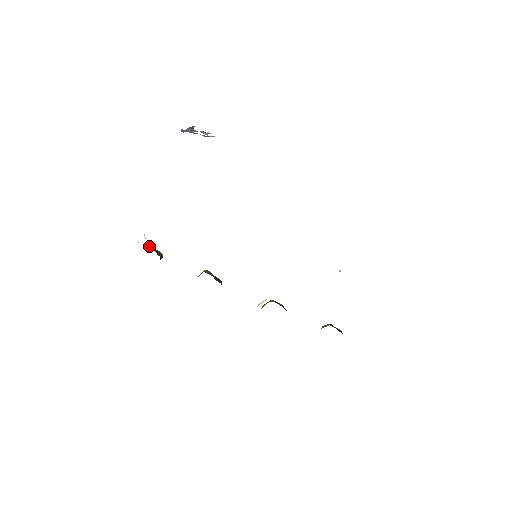
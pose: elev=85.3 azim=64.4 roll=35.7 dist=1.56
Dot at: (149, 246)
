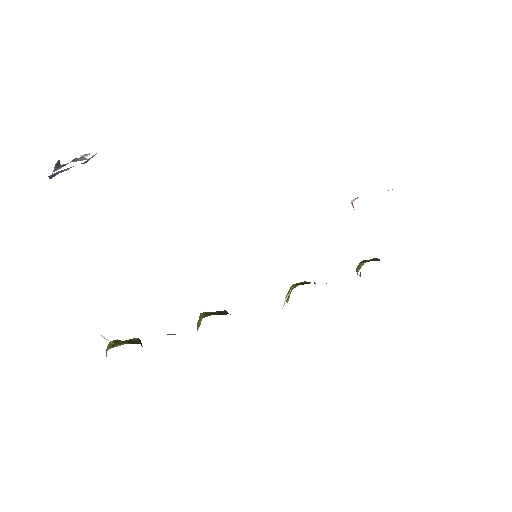
Dot at: (116, 344)
